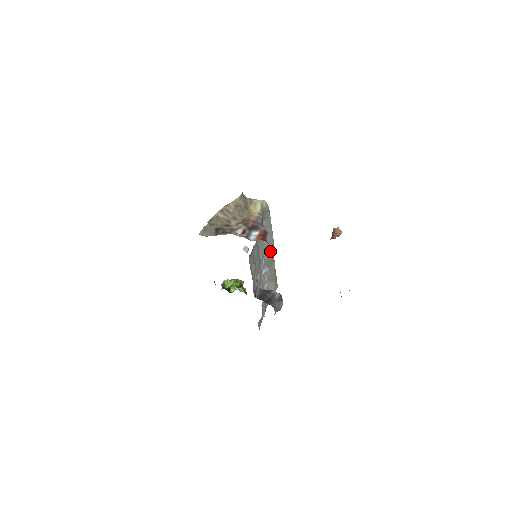
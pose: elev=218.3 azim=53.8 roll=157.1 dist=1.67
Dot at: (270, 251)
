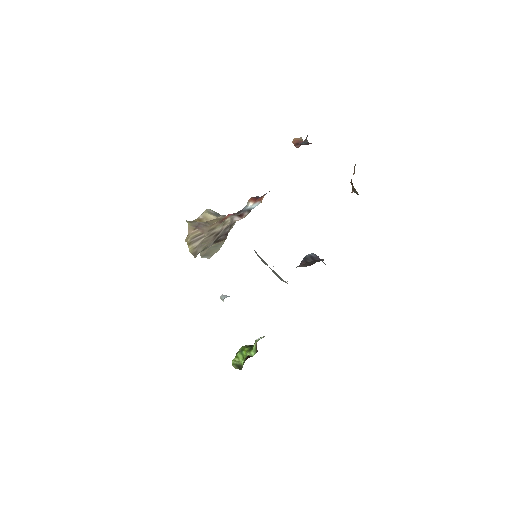
Dot at: occluded
